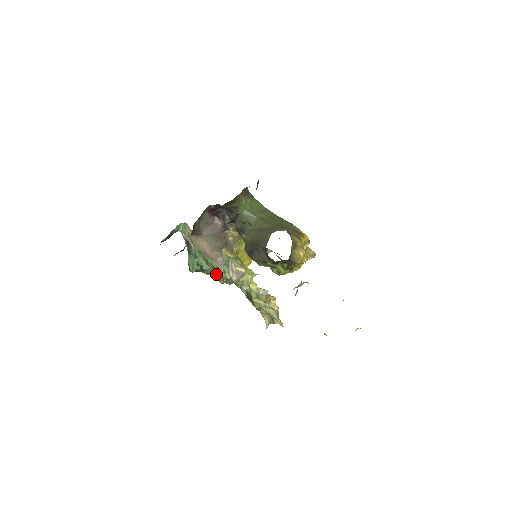
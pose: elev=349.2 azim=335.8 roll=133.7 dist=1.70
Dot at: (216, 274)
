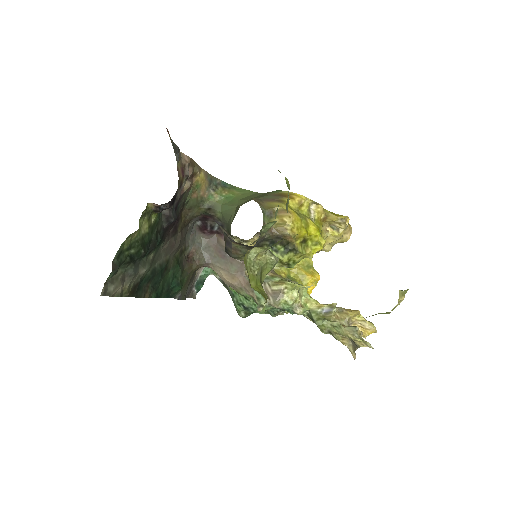
Dot at: occluded
